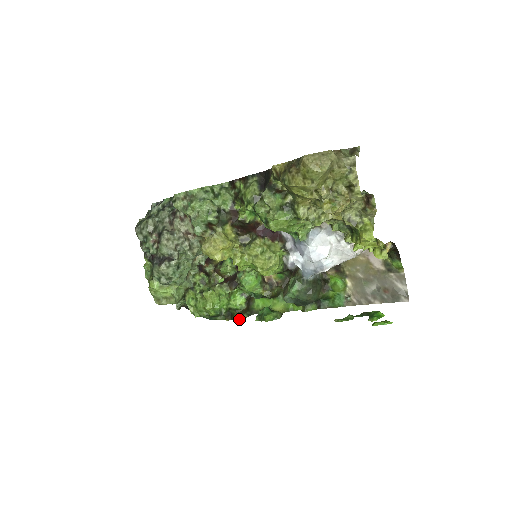
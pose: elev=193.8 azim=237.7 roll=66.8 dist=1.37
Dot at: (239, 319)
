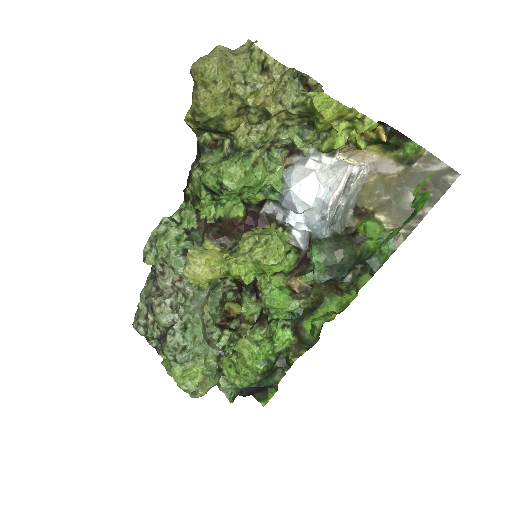
Dot at: (297, 358)
